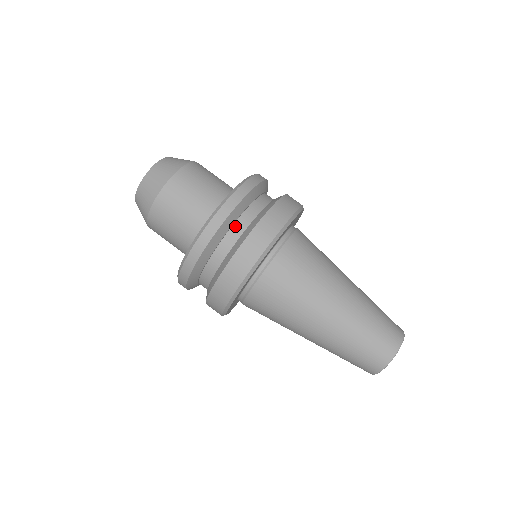
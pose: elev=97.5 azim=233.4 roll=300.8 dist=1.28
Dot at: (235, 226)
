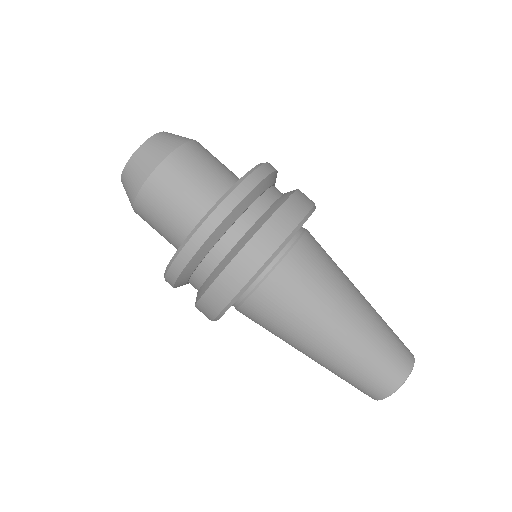
Dot at: (208, 258)
